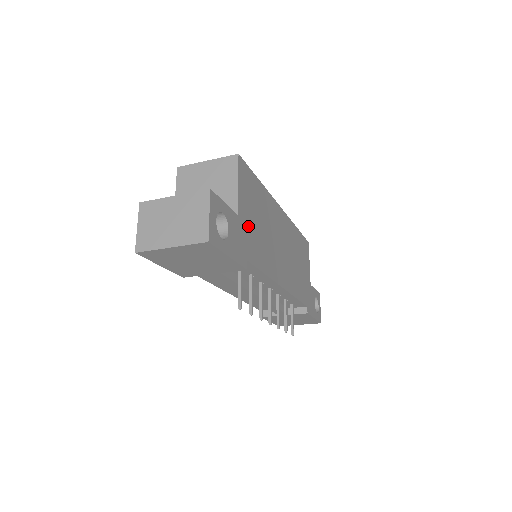
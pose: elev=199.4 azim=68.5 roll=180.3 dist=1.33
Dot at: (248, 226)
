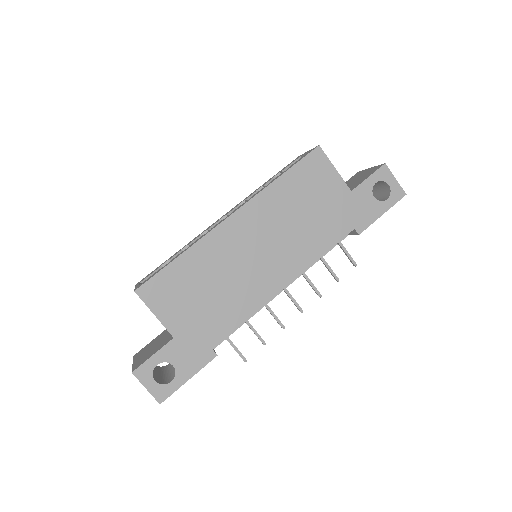
Dot at: (193, 323)
